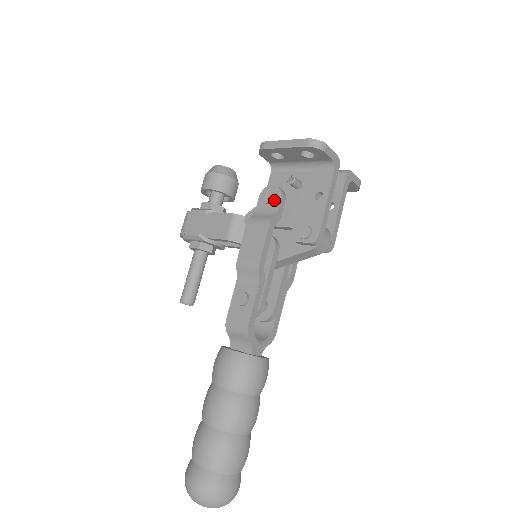
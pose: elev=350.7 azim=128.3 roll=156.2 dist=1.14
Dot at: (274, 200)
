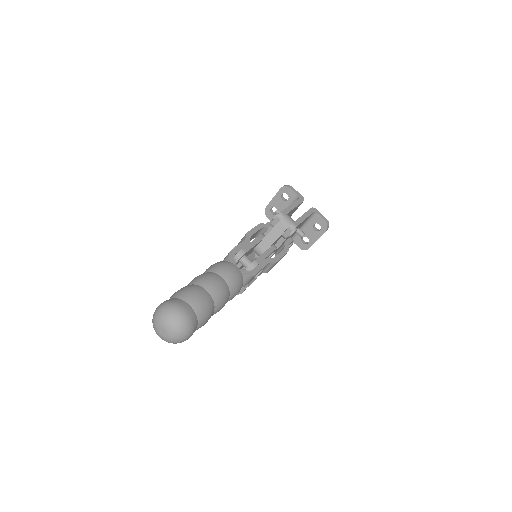
Dot at: occluded
